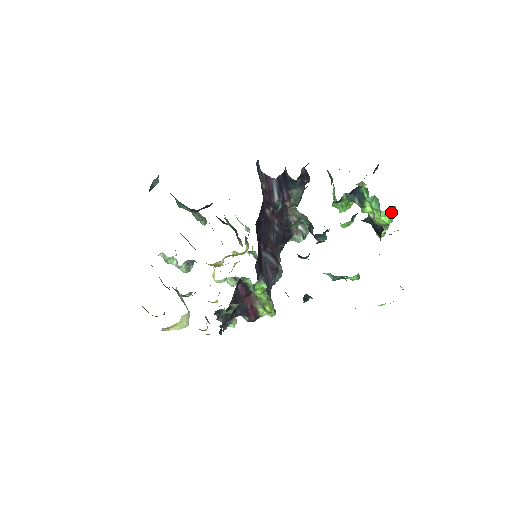
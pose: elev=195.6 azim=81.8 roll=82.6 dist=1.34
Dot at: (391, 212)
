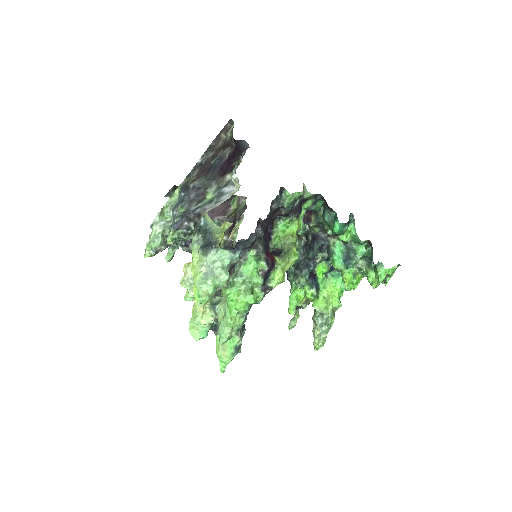
Dot at: (339, 298)
